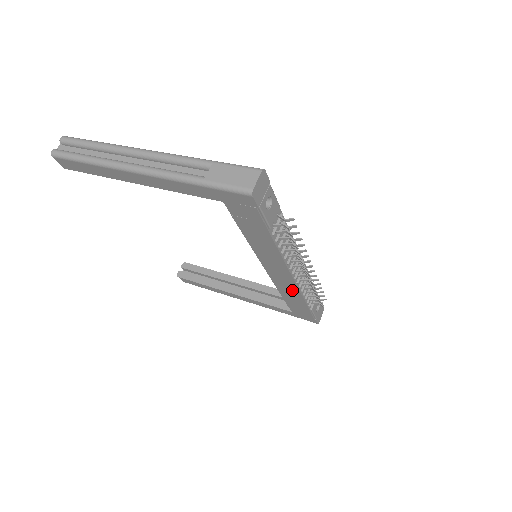
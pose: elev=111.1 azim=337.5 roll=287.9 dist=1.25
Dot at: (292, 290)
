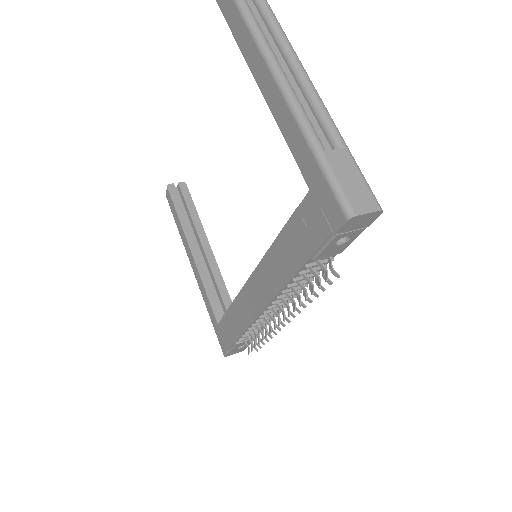
Dot at: (246, 315)
